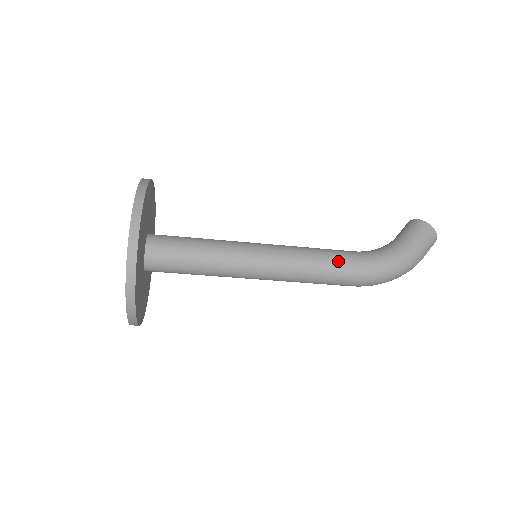
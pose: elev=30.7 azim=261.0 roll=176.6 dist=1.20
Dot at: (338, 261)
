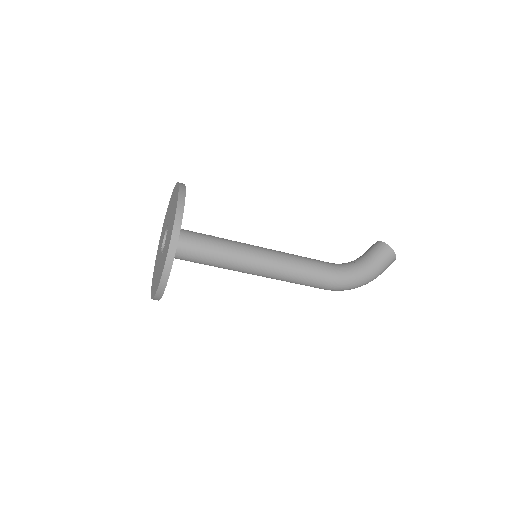
Dot at: (318, 273)
